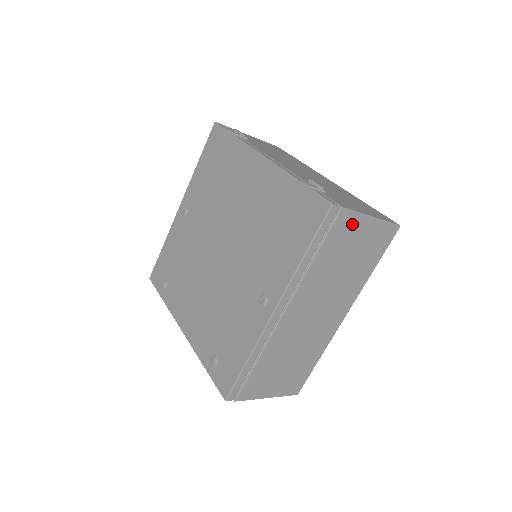
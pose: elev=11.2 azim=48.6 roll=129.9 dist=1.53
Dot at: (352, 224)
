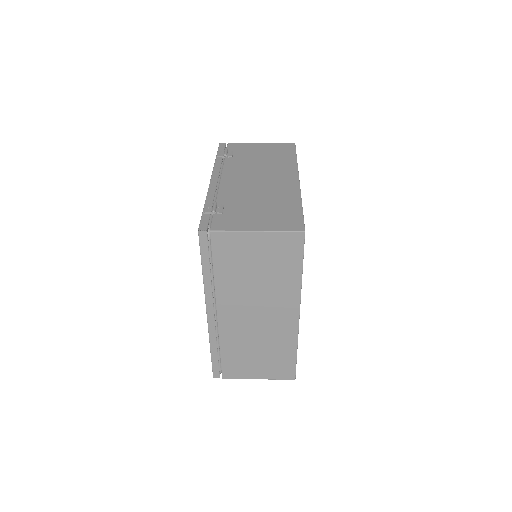
Dot at: (235, 241)
